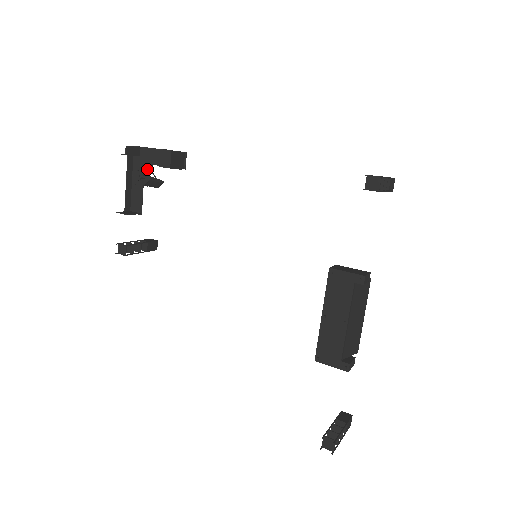
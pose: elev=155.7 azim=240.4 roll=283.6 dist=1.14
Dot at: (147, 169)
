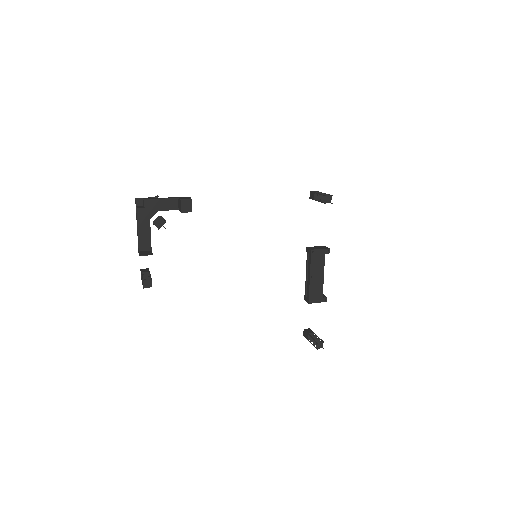
Dot at: (153, 215)
